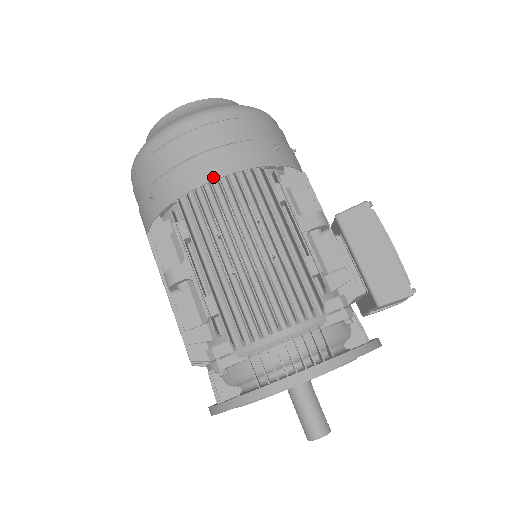
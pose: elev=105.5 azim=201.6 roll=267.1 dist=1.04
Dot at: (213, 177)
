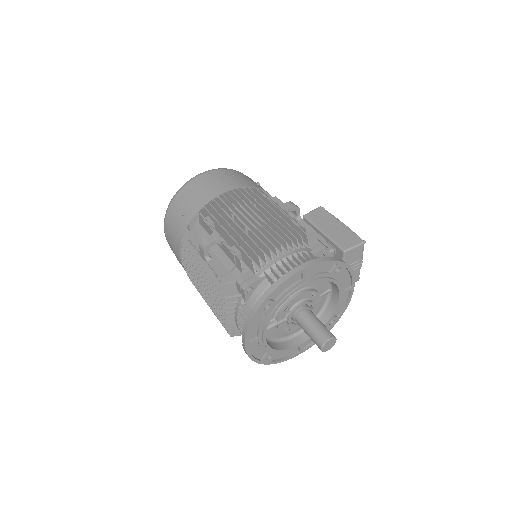
Dot at: (224, 191)
